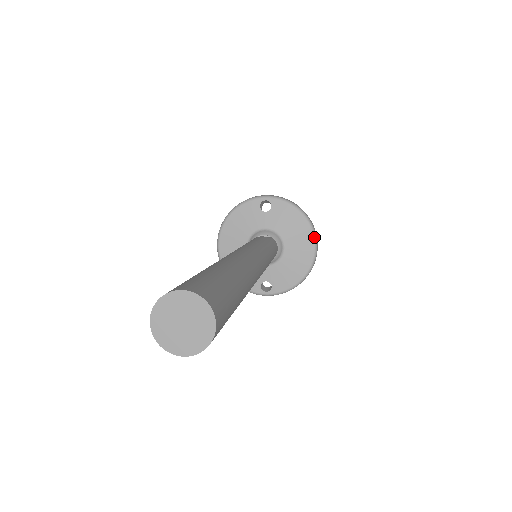
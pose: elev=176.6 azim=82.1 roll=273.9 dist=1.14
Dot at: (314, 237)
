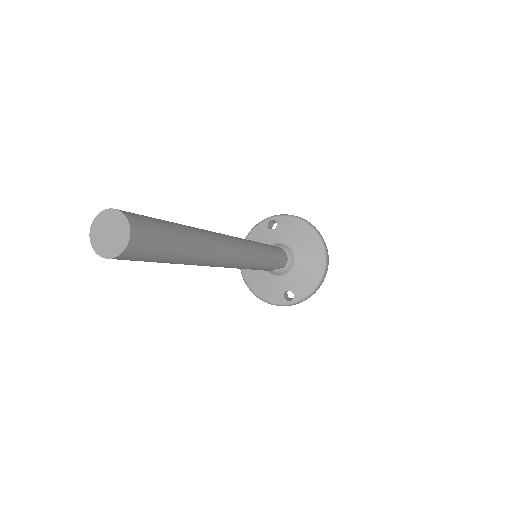
Dot at: (320, 240)
